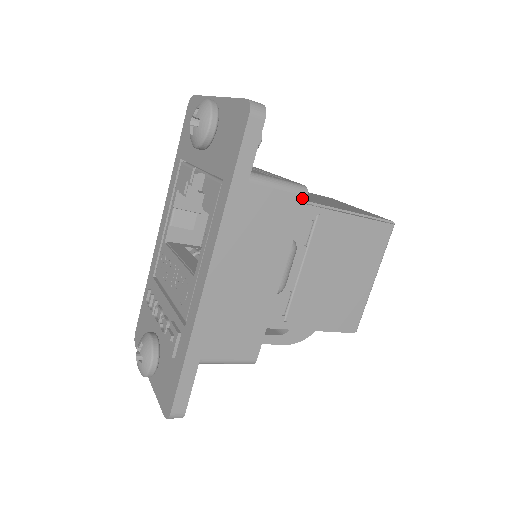
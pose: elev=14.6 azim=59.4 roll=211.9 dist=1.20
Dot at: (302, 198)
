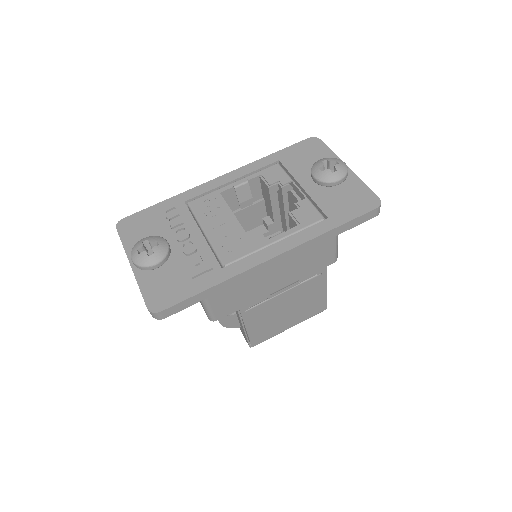
Dot at: (333, 261)
